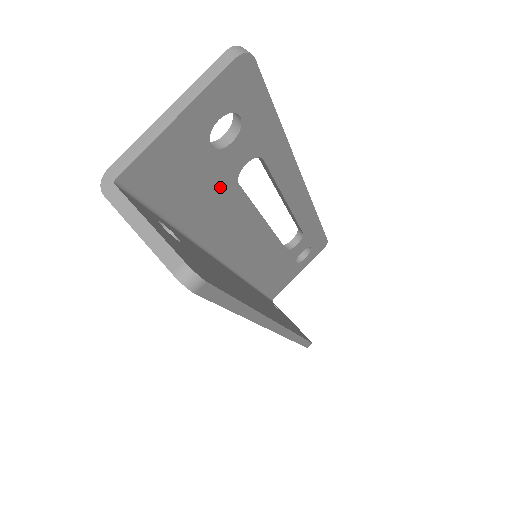
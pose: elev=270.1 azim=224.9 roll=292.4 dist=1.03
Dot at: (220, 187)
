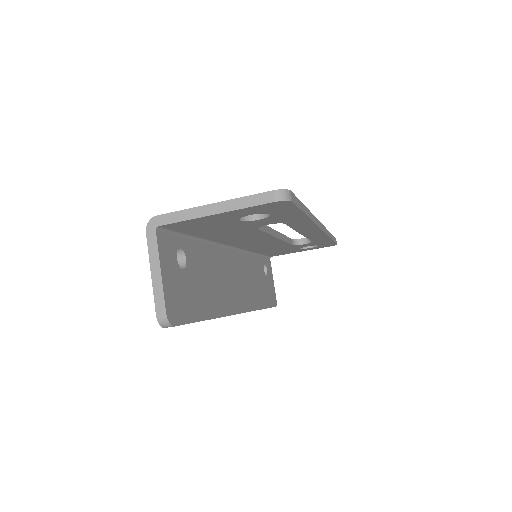
Dot at: (241, 229)
